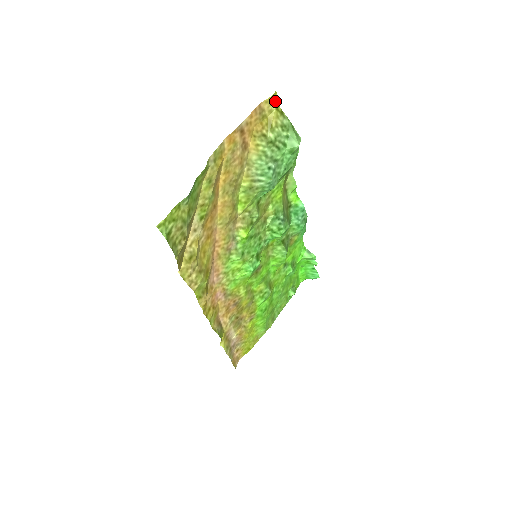
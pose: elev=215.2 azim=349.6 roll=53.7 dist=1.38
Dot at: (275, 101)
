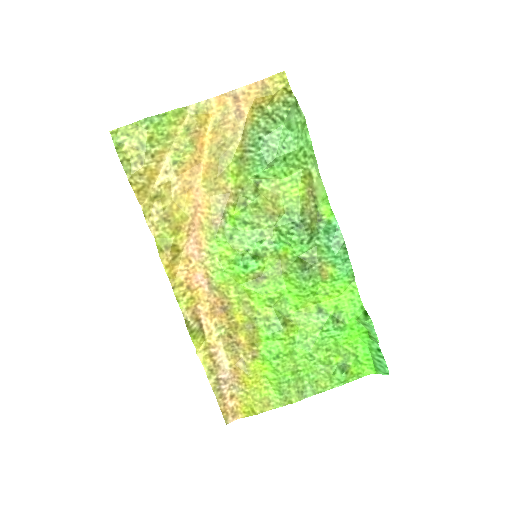
Dot at: (283, 81)
